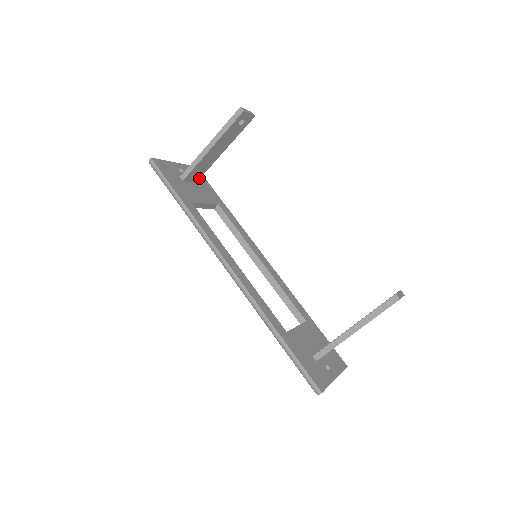
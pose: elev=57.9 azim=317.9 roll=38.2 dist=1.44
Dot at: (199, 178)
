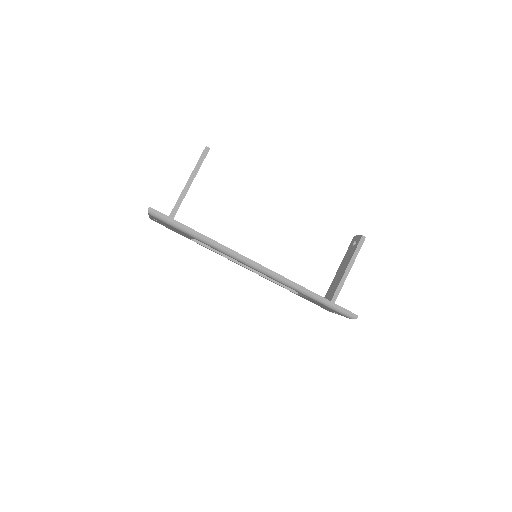
Dot at: occluded
